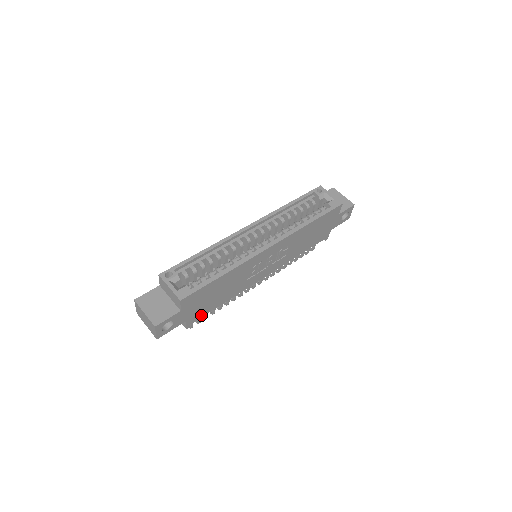
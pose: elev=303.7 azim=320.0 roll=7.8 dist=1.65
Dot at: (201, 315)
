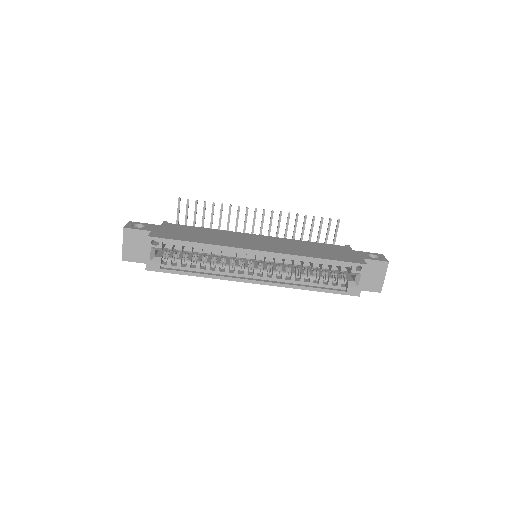
Dot at: occluded
